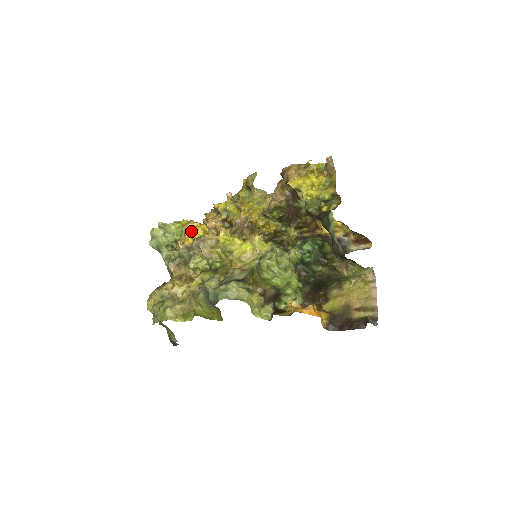
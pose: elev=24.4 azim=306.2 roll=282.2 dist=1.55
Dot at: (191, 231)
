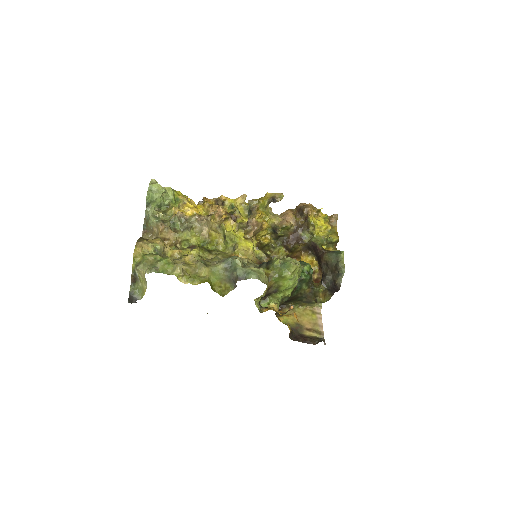
Dot at: (192, 205)
